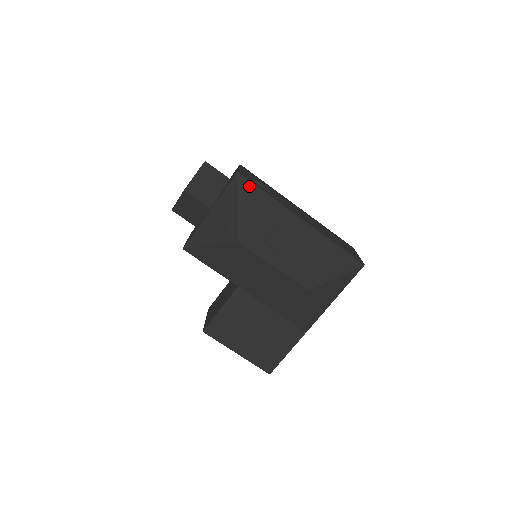
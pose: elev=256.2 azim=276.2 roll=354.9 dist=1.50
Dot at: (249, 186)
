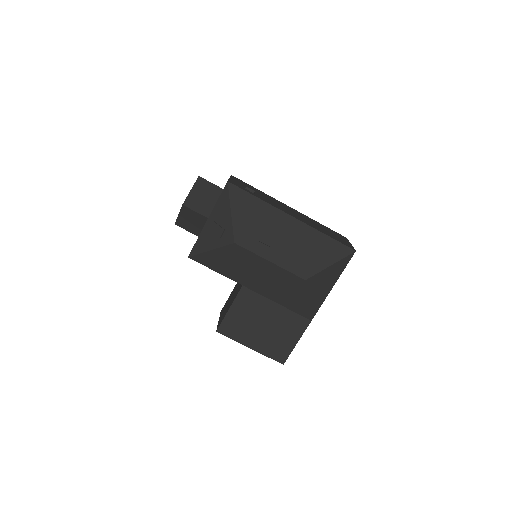
Dot at: (240, 192)
